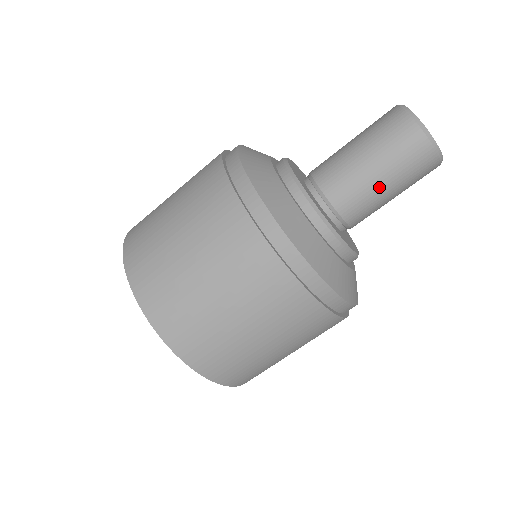
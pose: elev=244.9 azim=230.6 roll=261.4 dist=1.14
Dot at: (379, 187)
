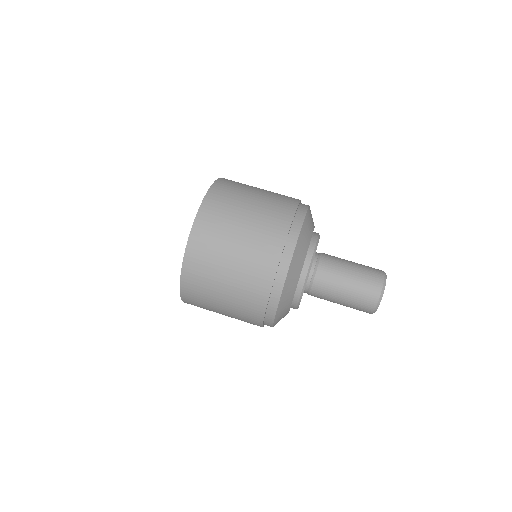
Dot at: (342, 288)
